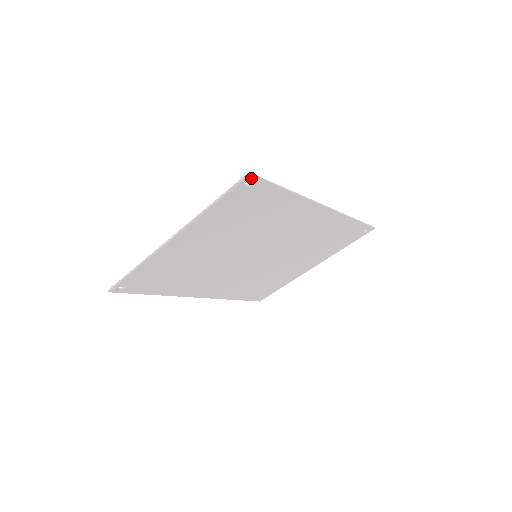
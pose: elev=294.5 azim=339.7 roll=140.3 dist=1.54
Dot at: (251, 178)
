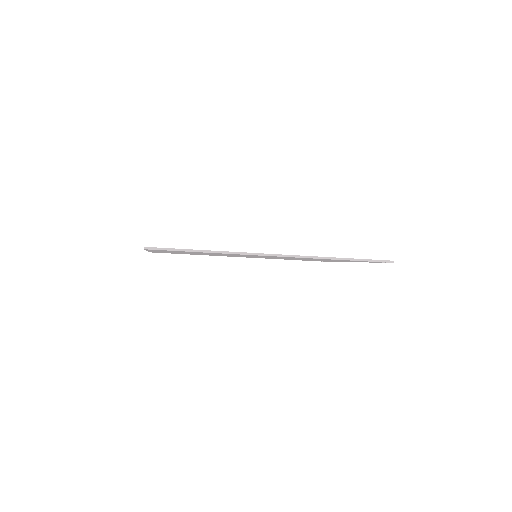
Dot at: (150, 249)
